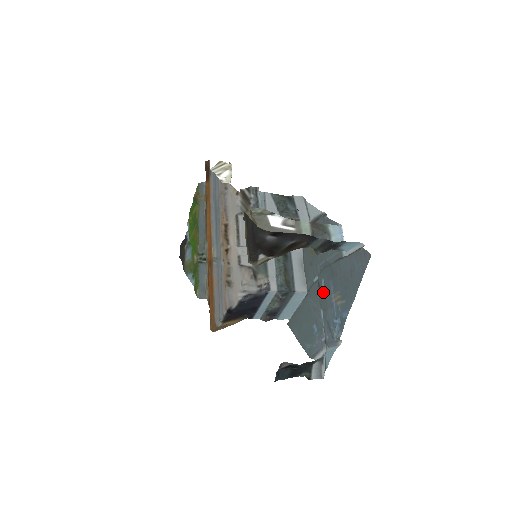
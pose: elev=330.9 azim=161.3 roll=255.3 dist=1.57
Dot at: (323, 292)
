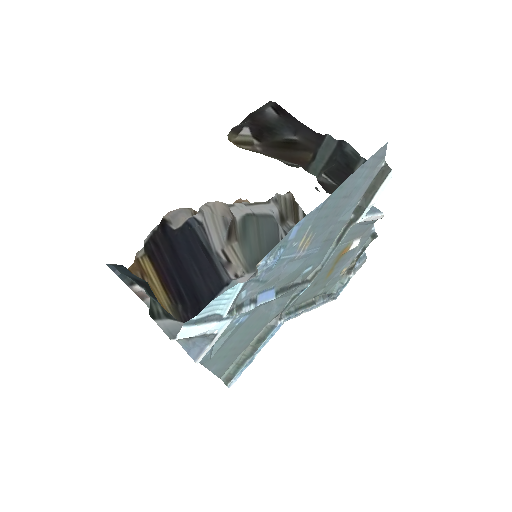
Dot at: (297, 274)
